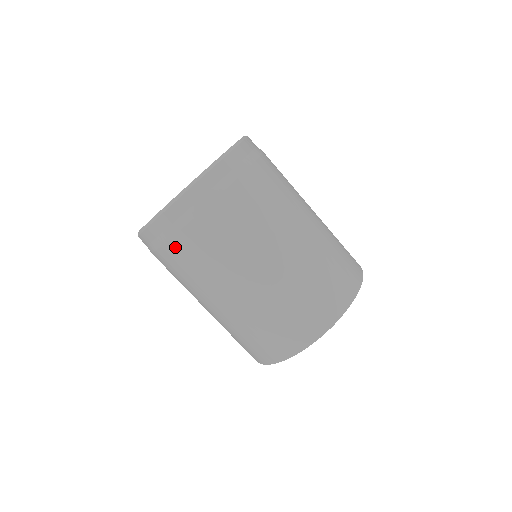
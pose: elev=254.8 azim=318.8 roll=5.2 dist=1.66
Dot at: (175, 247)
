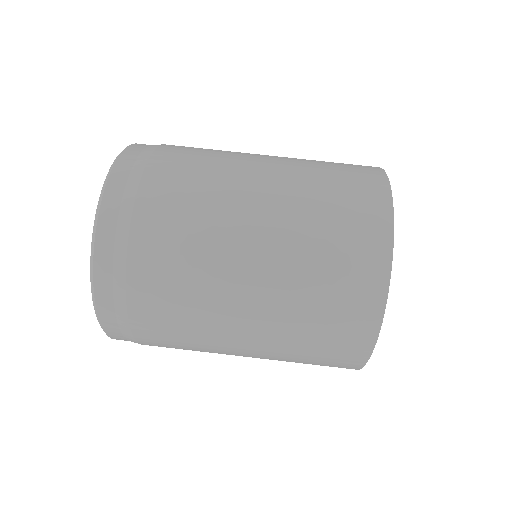
Dot at: (141, 316)
